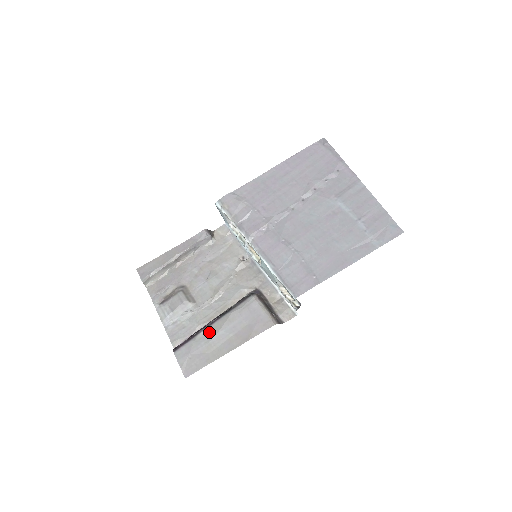
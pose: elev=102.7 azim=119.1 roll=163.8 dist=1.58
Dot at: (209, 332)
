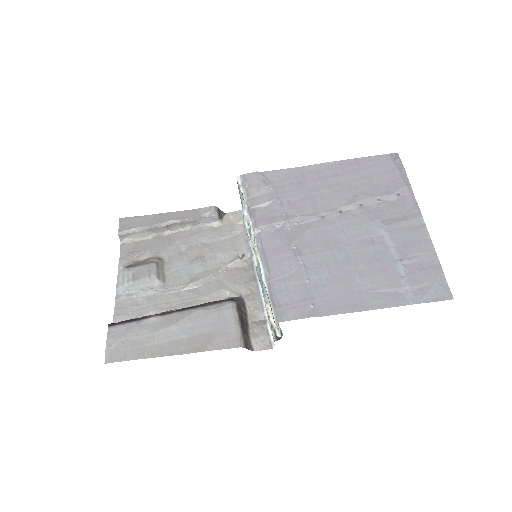
Dot at: (160, 321)
